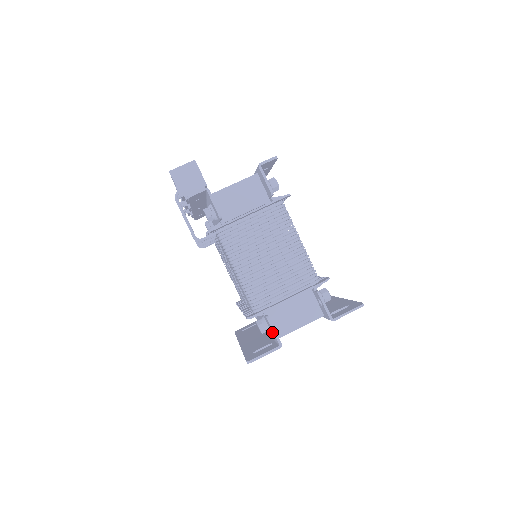
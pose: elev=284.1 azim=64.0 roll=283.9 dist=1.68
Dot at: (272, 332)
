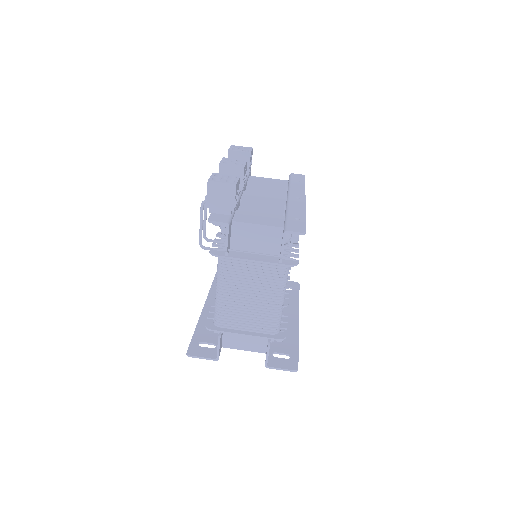
Dot at: occluded
